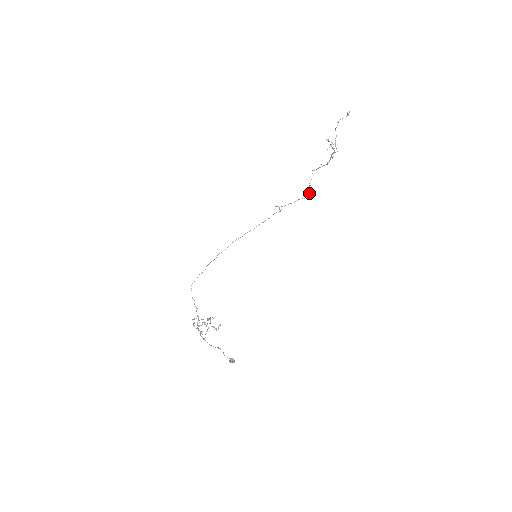
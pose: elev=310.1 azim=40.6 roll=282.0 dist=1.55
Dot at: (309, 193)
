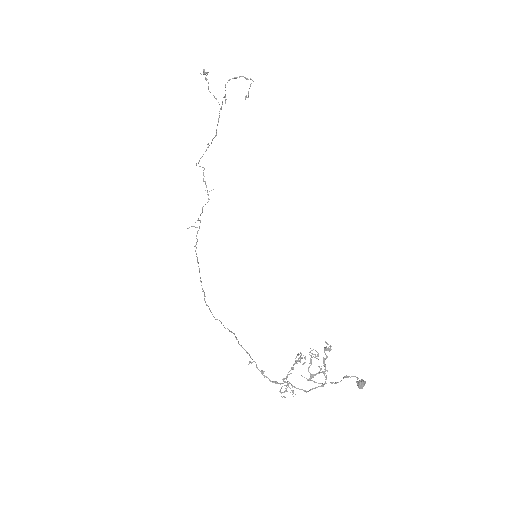
Dot at: occluded
